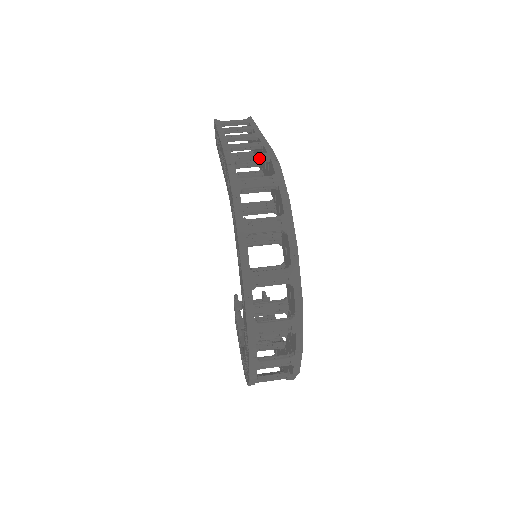
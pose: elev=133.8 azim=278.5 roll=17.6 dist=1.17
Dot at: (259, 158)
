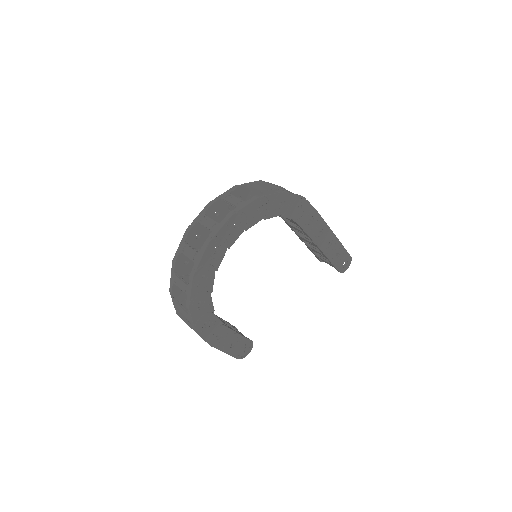
Dot at: occluded
